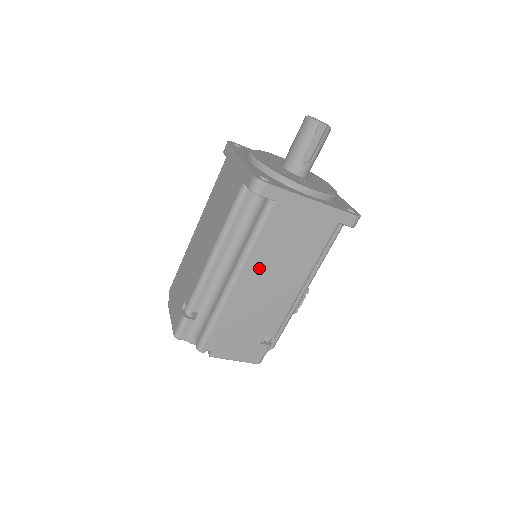
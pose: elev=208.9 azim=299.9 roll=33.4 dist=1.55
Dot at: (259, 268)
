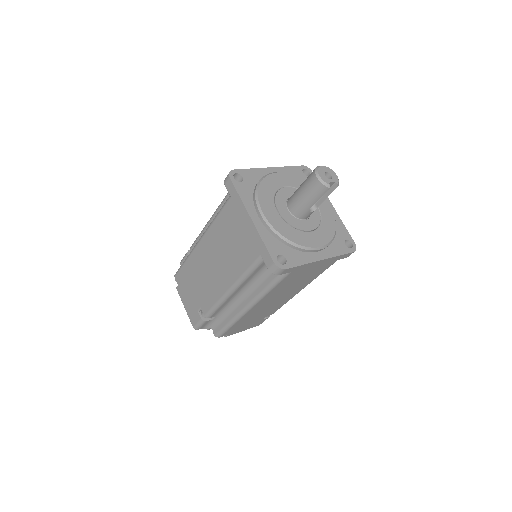
Dot at: (270, 298)
